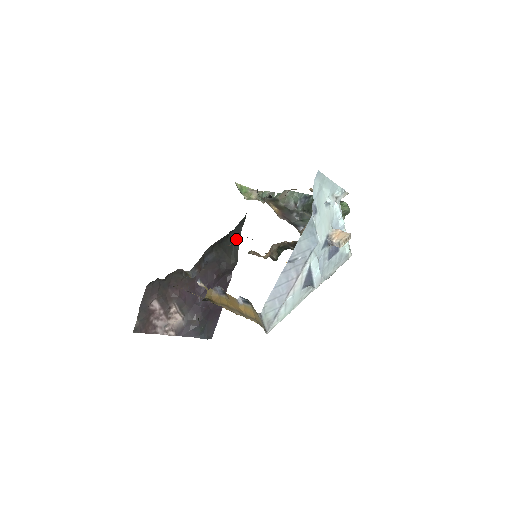
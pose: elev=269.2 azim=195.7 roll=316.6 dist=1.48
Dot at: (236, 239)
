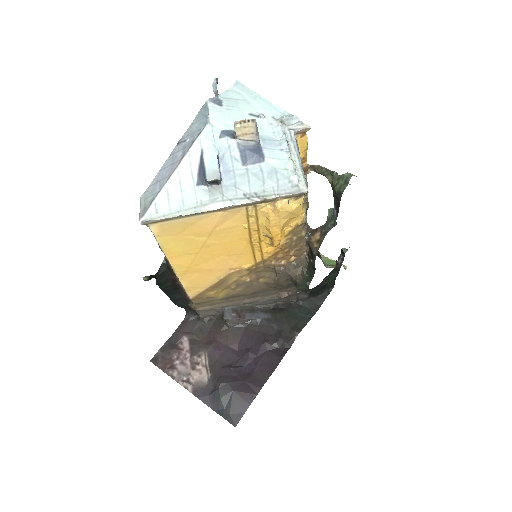
Dot at: (308, 313)
